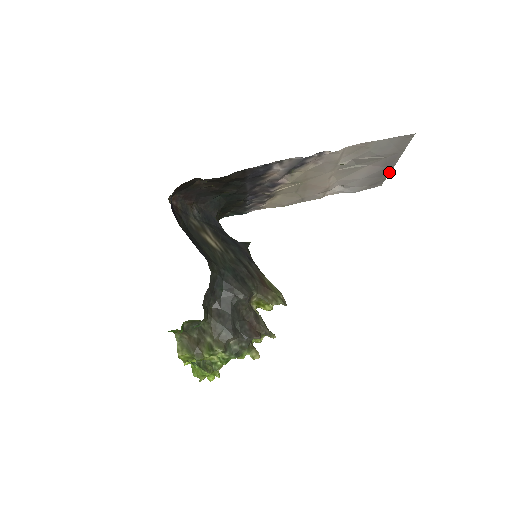
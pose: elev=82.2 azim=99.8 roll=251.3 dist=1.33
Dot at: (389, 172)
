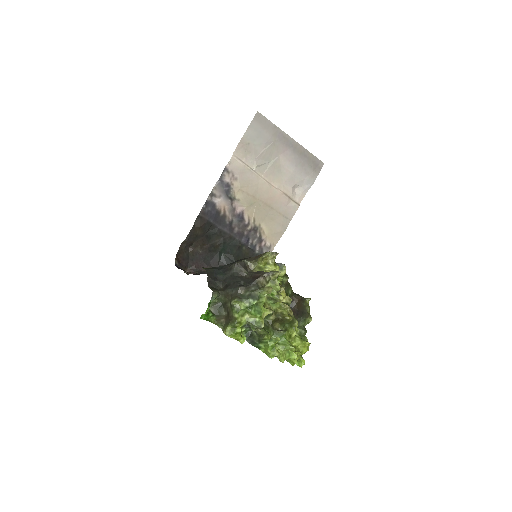
Dot at: (304, 149)
